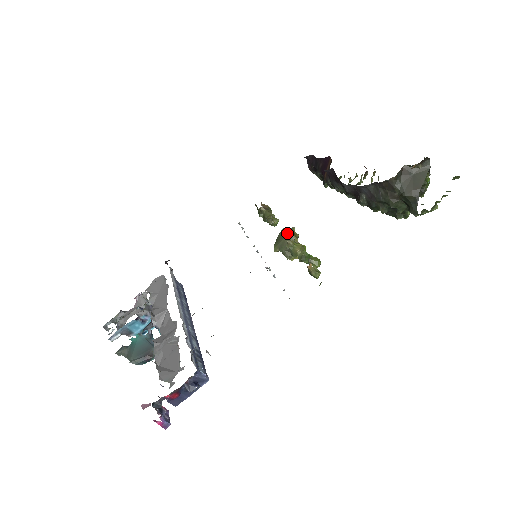
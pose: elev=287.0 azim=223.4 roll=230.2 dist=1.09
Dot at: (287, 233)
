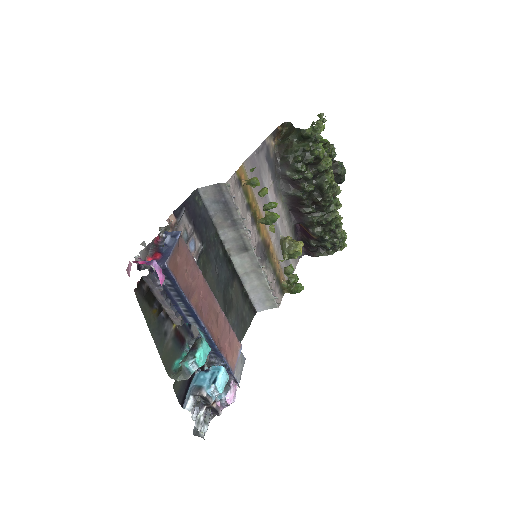
Dot at: occluded
